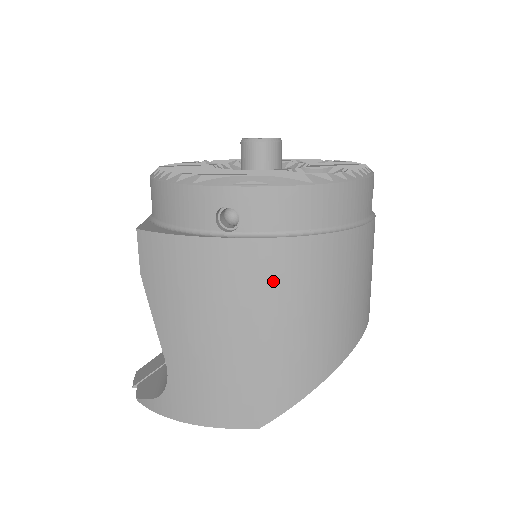
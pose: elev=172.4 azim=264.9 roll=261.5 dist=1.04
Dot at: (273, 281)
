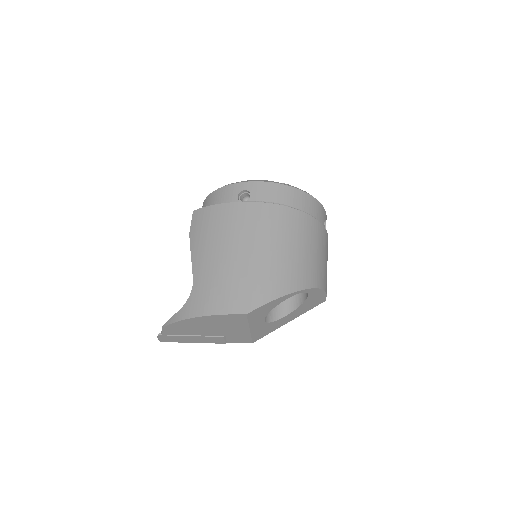
Dot at: (264, 224)
